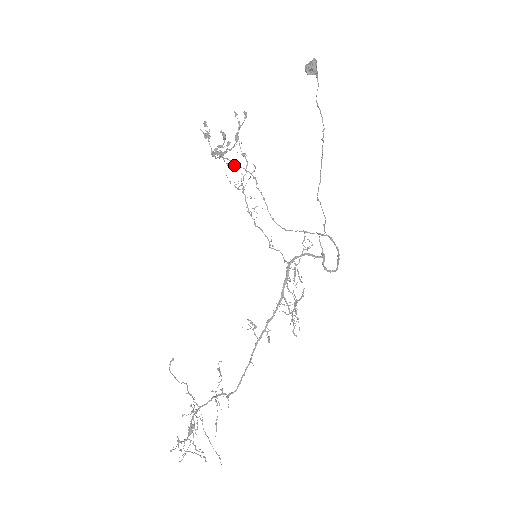
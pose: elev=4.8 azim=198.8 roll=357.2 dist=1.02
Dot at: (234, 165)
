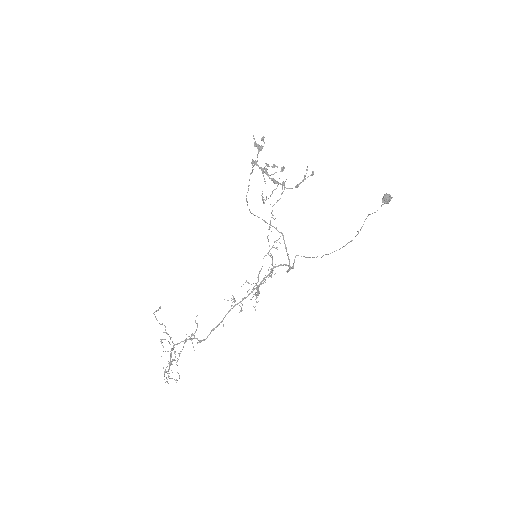
Dot at: occluded
